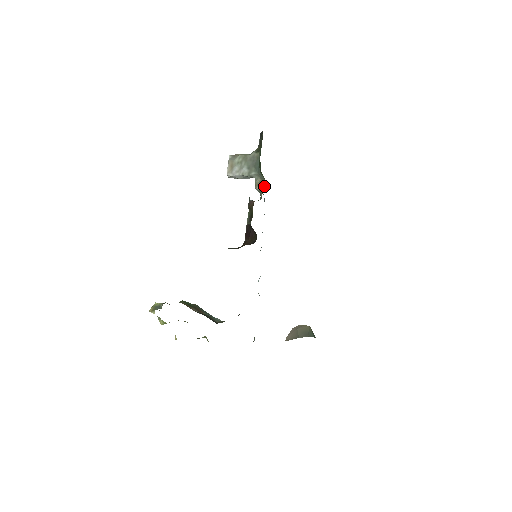
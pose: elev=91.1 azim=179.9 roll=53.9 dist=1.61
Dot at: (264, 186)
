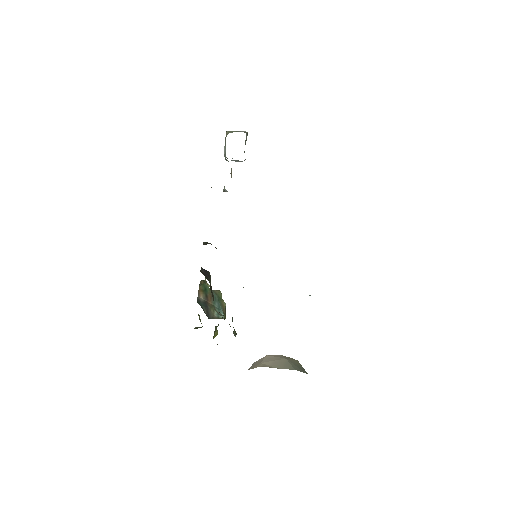
Dot at: occluded
